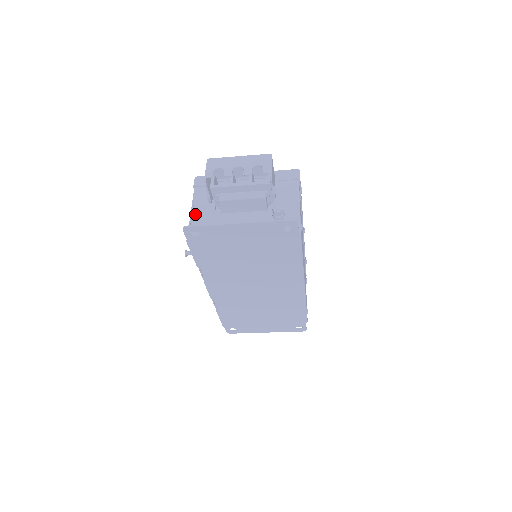
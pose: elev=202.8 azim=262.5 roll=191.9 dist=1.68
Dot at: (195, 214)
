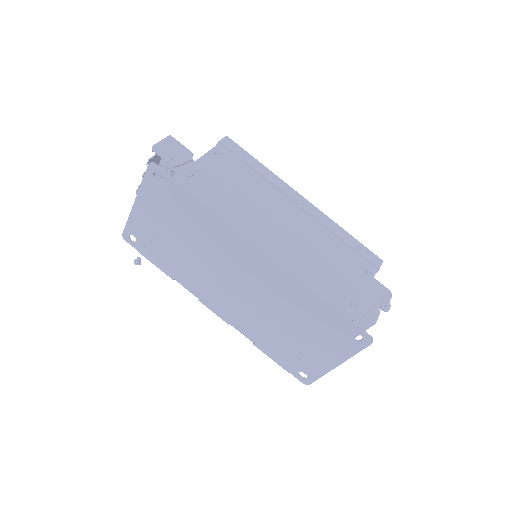
Dot at: occluded
